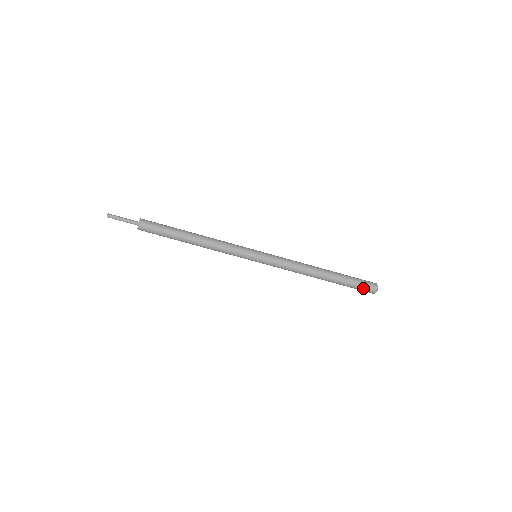
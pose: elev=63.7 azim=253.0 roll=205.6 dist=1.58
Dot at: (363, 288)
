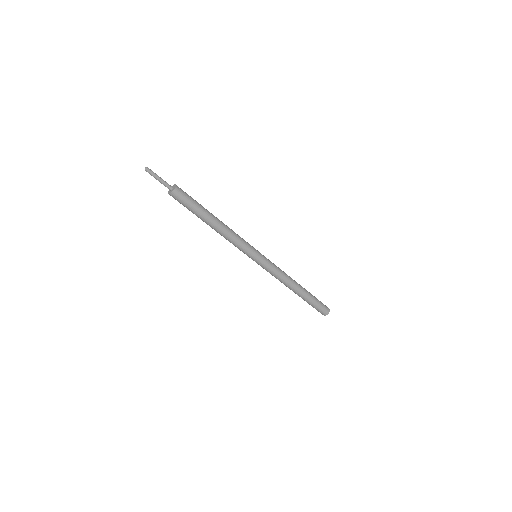
Dot at: (320, 309)
